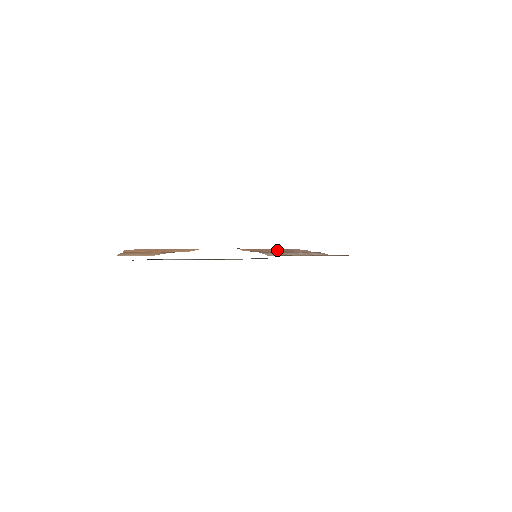
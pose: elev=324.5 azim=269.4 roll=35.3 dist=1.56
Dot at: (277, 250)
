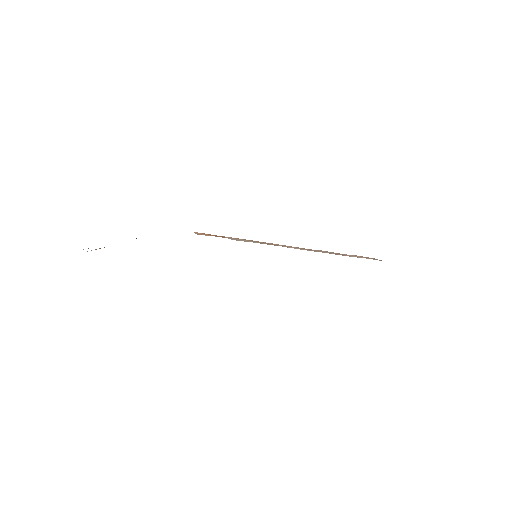
Dot at: occluded
